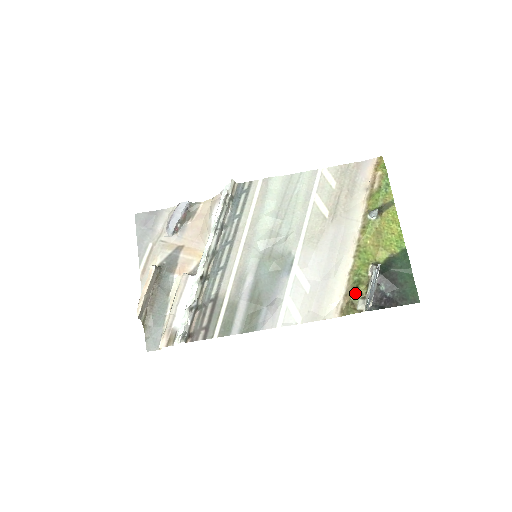
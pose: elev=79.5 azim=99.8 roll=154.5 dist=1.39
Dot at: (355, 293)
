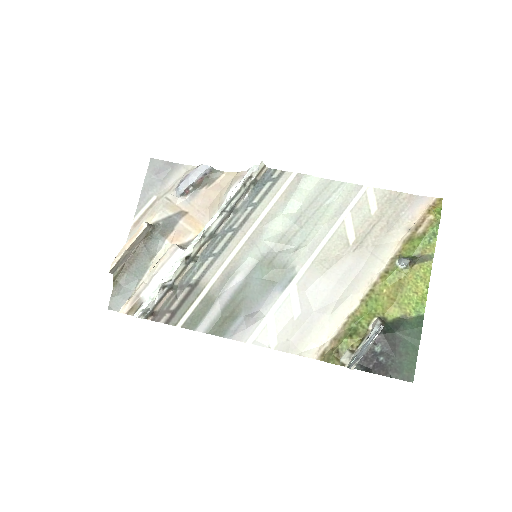
Dot at: (345, 342)
